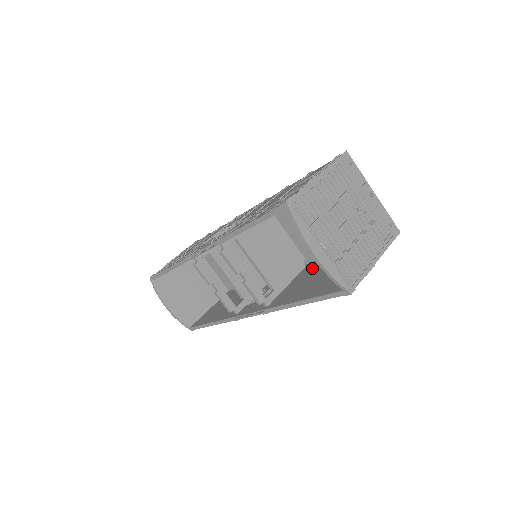
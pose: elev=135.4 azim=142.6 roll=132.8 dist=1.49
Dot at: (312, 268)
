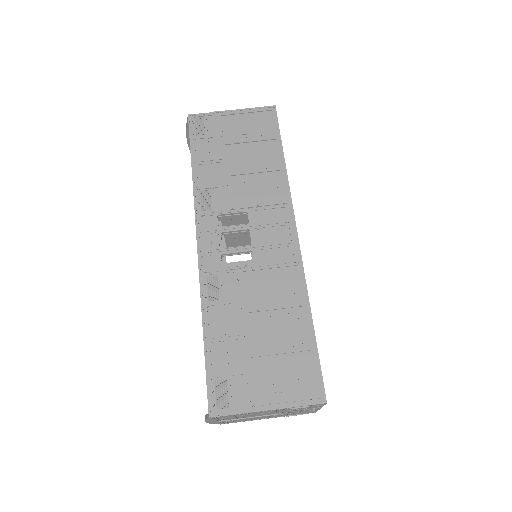
Dot at: occluded
